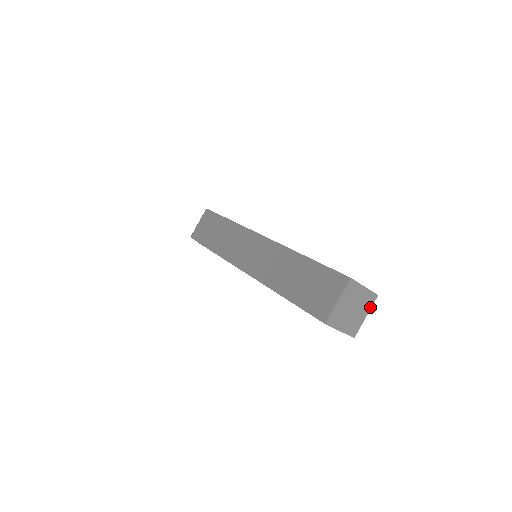
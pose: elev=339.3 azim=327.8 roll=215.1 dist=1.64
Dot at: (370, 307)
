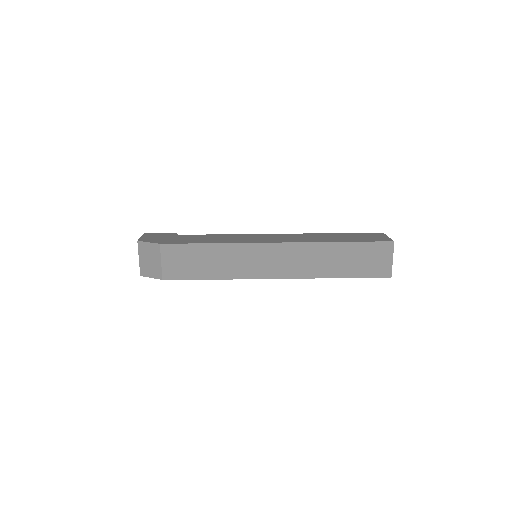
Dot at: occluded
